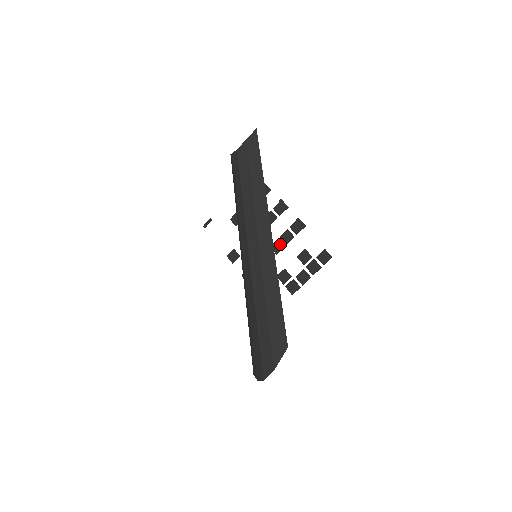
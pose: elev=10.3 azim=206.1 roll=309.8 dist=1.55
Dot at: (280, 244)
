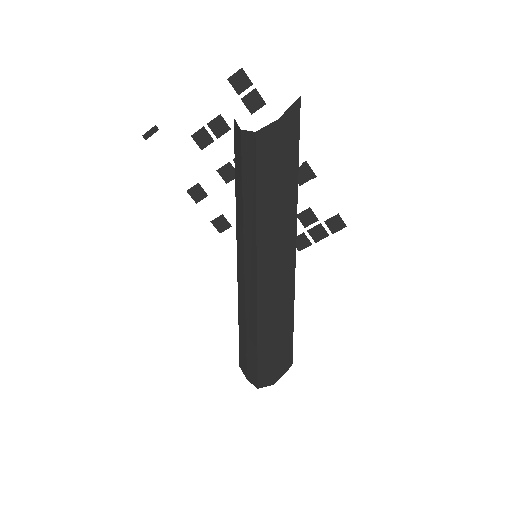
Dot at: occluded
